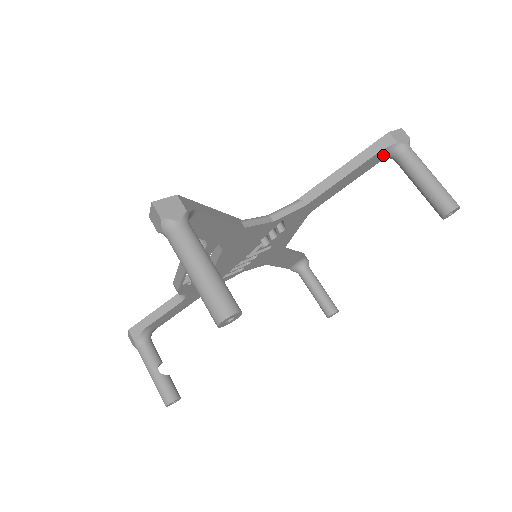
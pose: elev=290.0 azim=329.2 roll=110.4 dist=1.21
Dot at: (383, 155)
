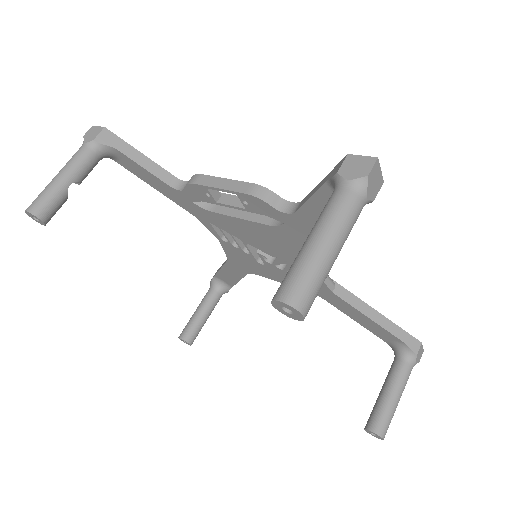
Dot at: (398, 345)
